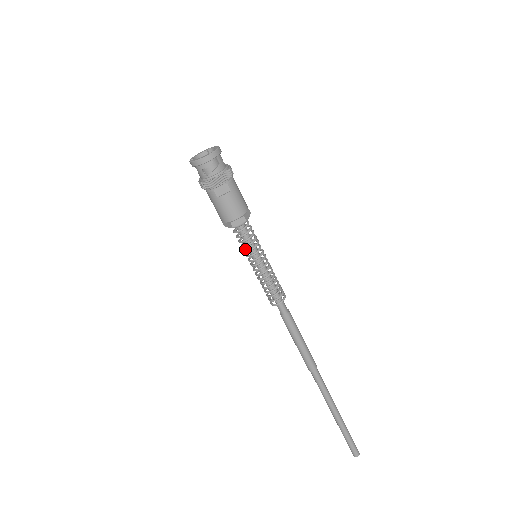
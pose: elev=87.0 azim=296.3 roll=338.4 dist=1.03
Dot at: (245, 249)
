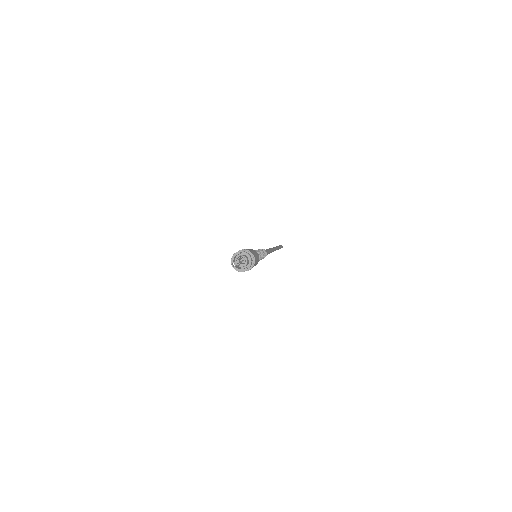
Dot at: occluded
